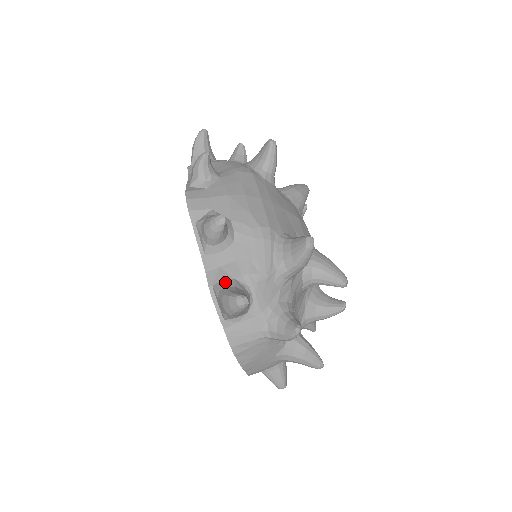
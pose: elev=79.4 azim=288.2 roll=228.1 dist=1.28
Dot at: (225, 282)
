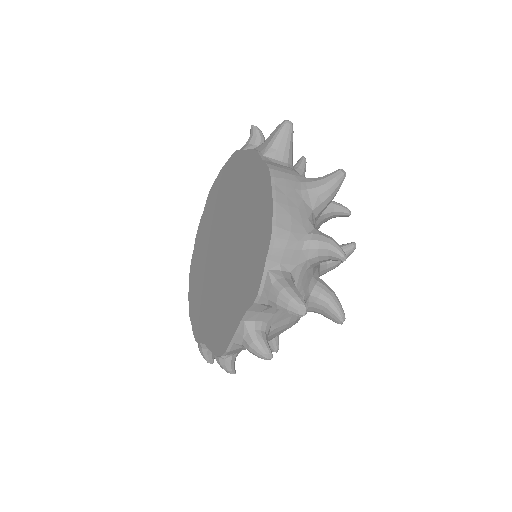
Dot at: occluded
